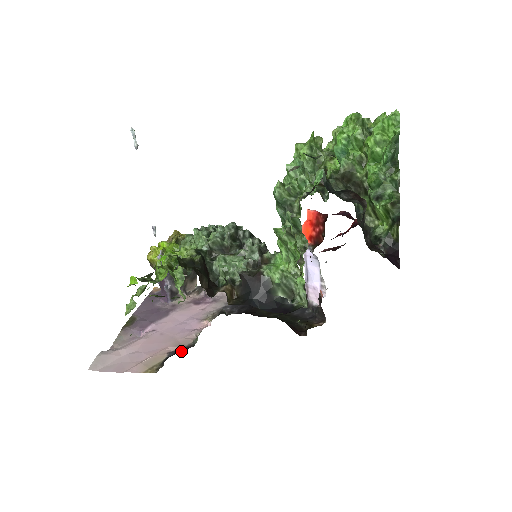
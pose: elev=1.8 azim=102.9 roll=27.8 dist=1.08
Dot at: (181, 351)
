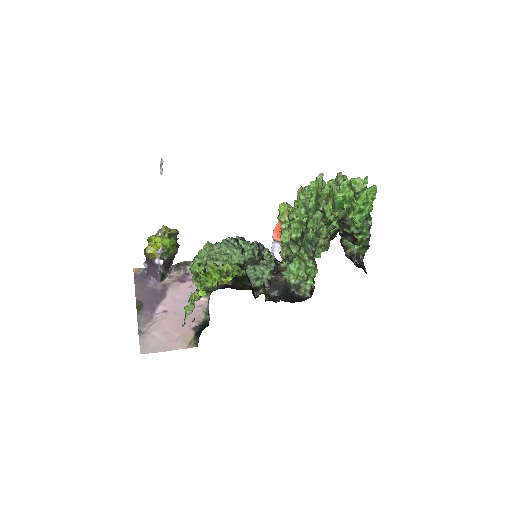
Dot at: (204, 327)
